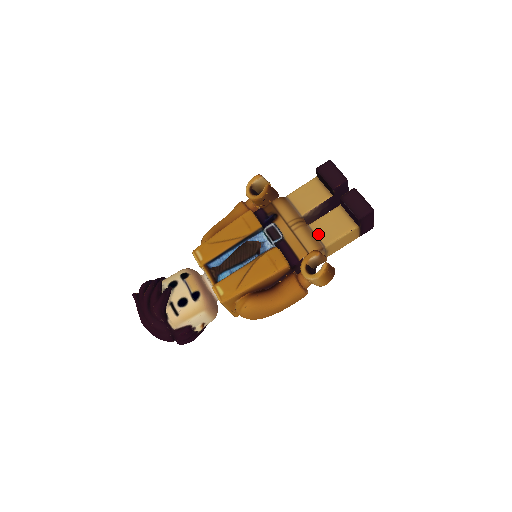
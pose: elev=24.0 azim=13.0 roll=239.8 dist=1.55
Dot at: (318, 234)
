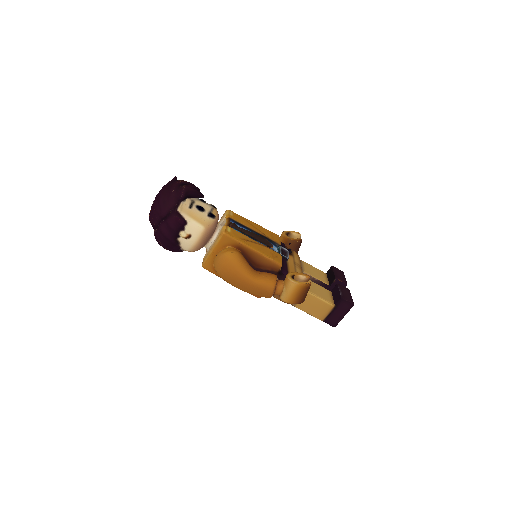
Dot at: occluded
